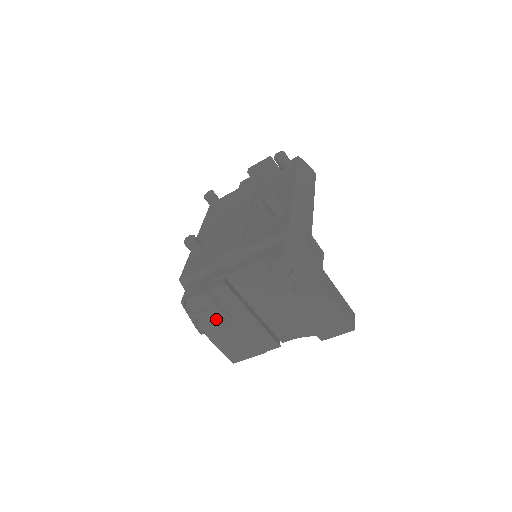
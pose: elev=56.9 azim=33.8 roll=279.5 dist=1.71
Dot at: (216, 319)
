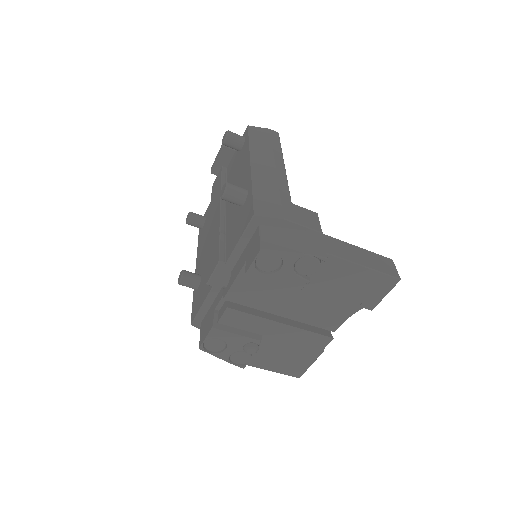
Dot at: (245, 347)
